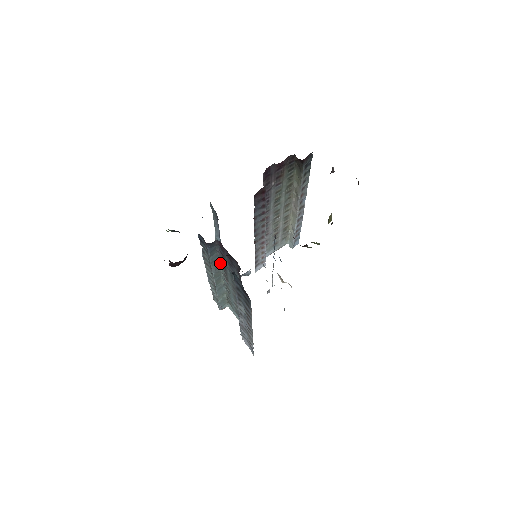
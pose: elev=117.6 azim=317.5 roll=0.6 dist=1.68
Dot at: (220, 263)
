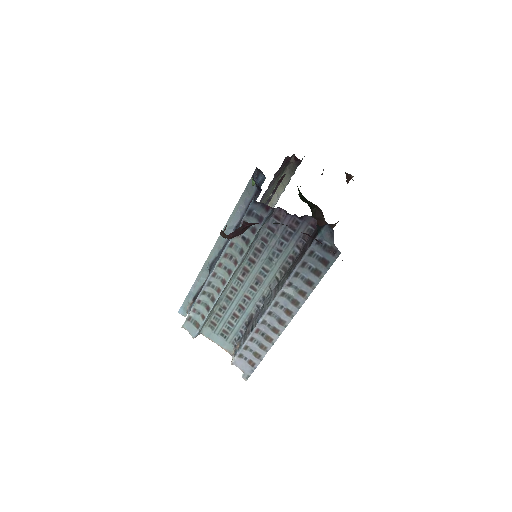
Dot at: (250, 249)
